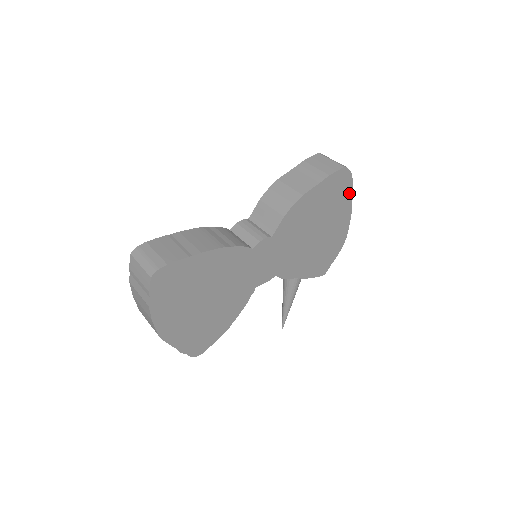
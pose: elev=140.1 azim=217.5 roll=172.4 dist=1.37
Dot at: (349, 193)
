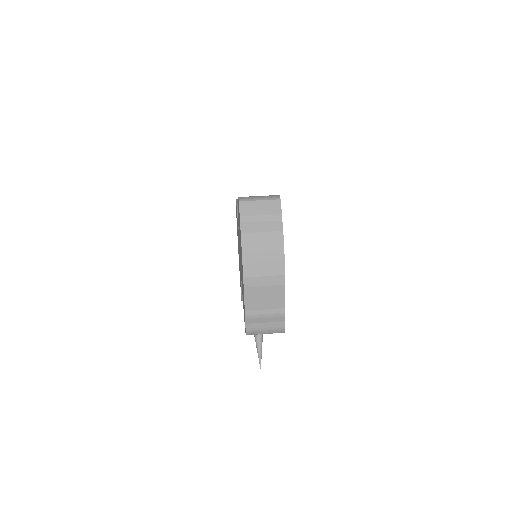
Dot at: occluded
